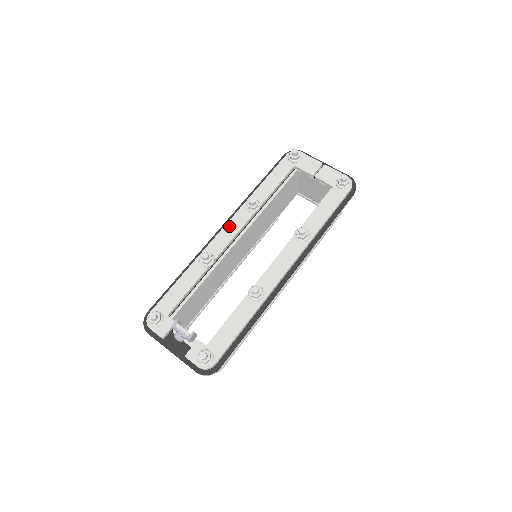
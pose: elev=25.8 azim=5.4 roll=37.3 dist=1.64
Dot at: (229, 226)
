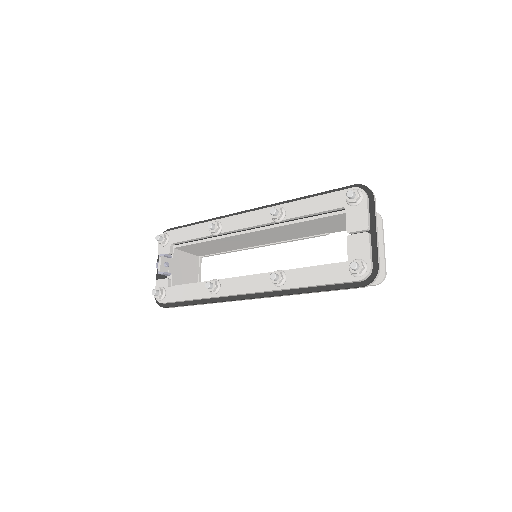
Dot at: (251, 215)
